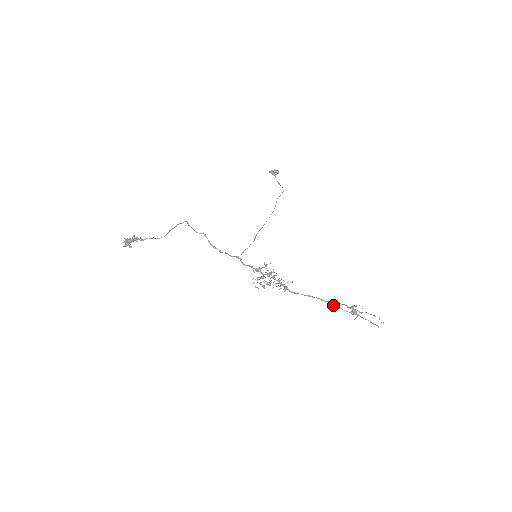
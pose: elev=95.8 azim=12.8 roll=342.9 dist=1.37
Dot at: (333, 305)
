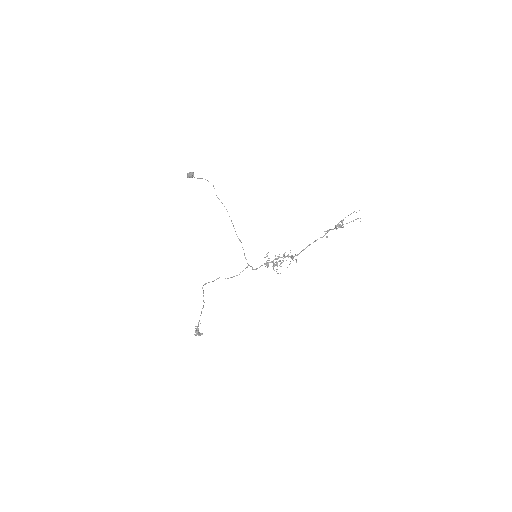
Dot at: occluded
